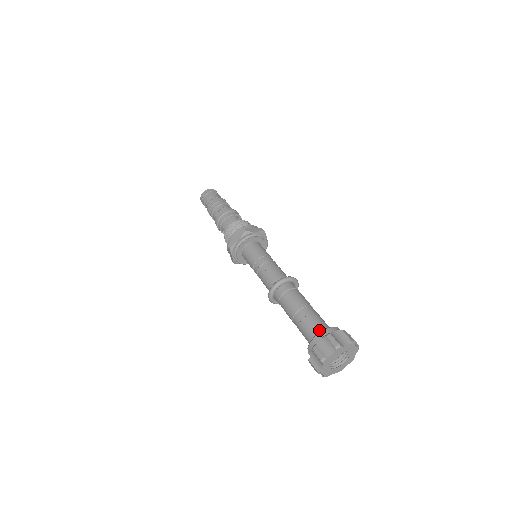
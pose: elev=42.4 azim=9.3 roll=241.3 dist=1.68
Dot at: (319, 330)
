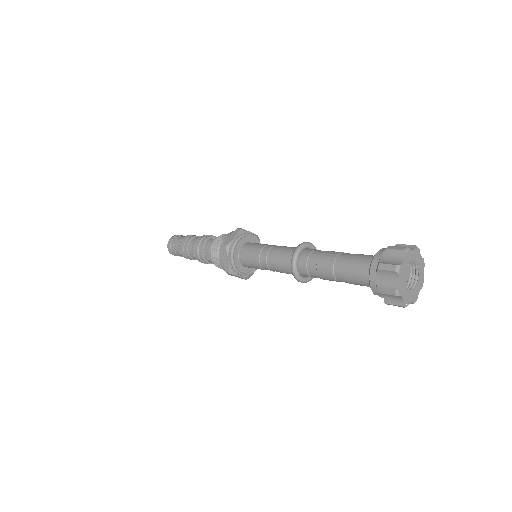
Dot at: (367, 269)
